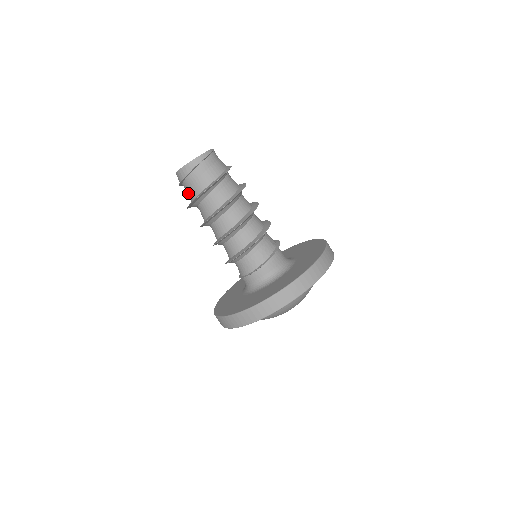
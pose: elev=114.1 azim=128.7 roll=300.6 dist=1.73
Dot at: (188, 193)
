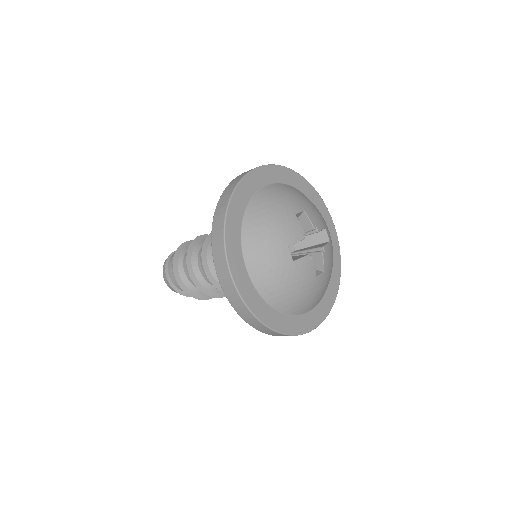
Dot at: occluded
